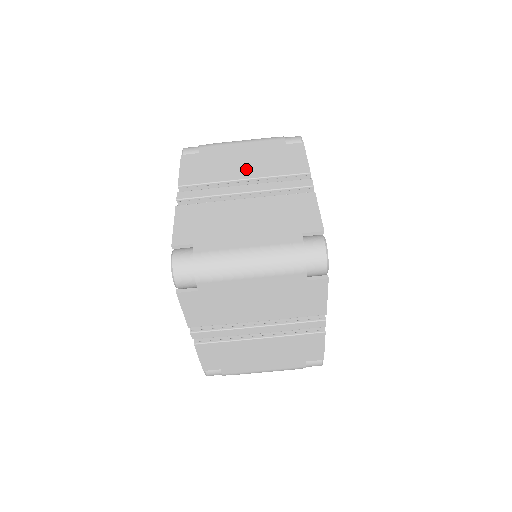
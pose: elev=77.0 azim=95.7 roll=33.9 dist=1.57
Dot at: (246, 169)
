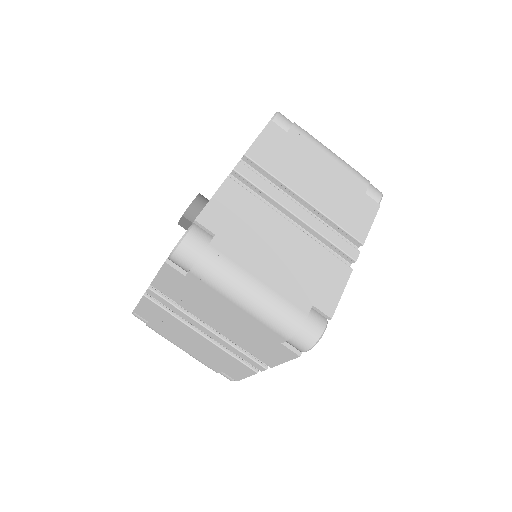
Dot at: (315, 190)
